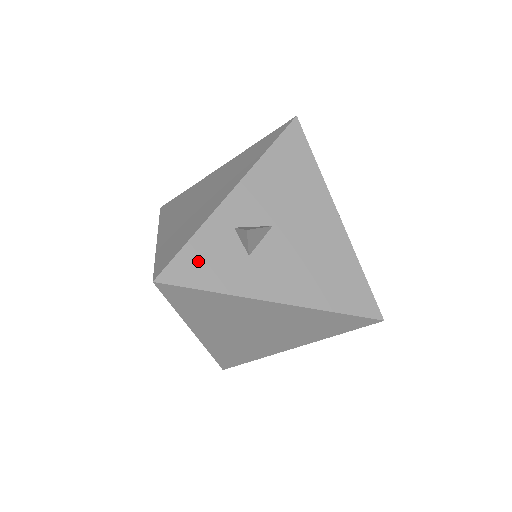
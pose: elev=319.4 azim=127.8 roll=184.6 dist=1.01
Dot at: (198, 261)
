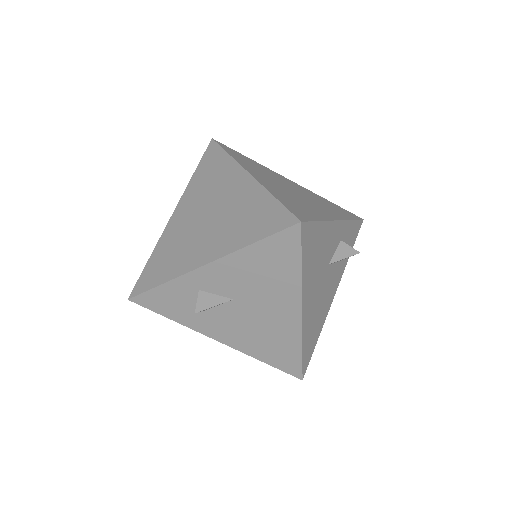
Dot at: (163, 300)
